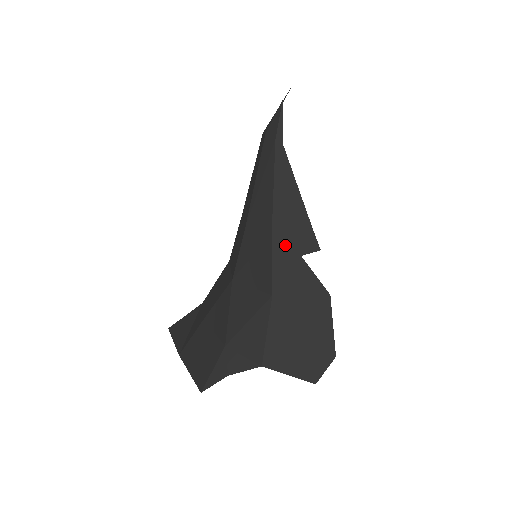
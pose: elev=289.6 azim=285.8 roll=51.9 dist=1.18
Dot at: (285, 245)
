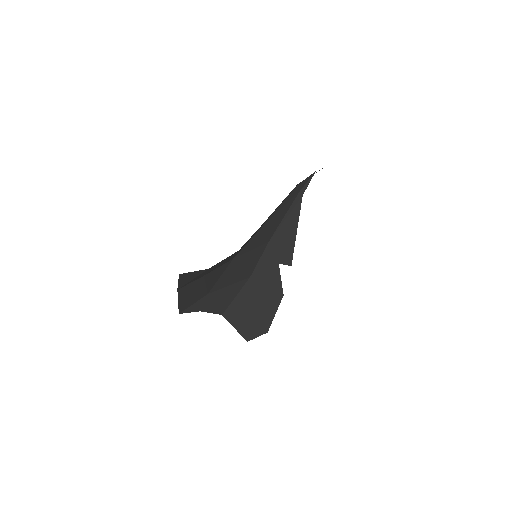
Dot at: (273, 252)
